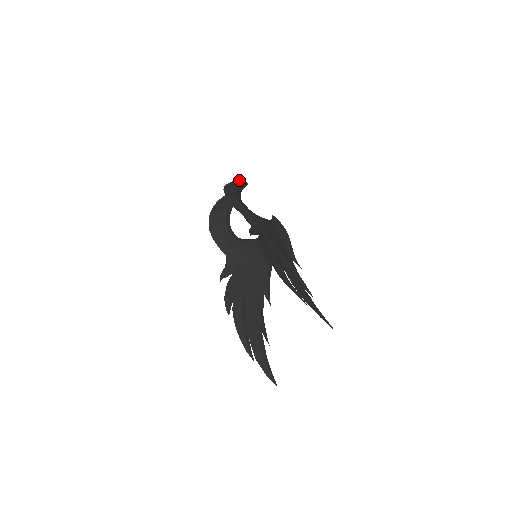
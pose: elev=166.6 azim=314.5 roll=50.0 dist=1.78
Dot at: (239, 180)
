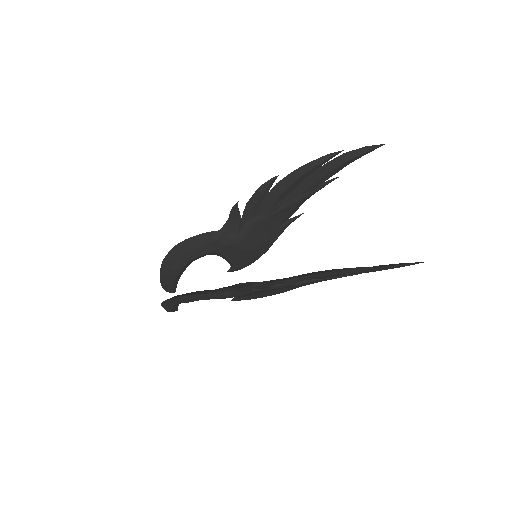
Dot at: (164, 289)
